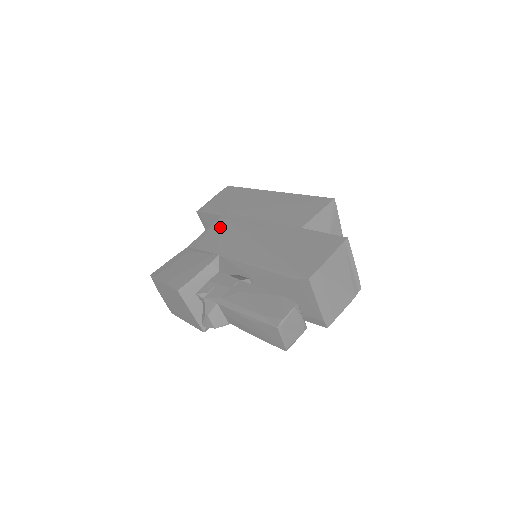
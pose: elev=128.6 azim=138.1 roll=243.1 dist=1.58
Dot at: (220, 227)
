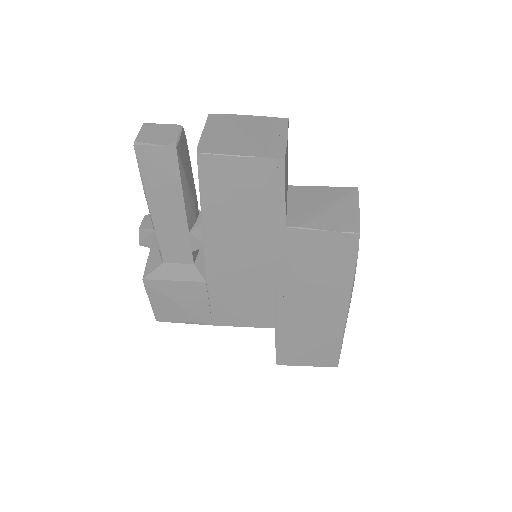
Dot at: occluded
